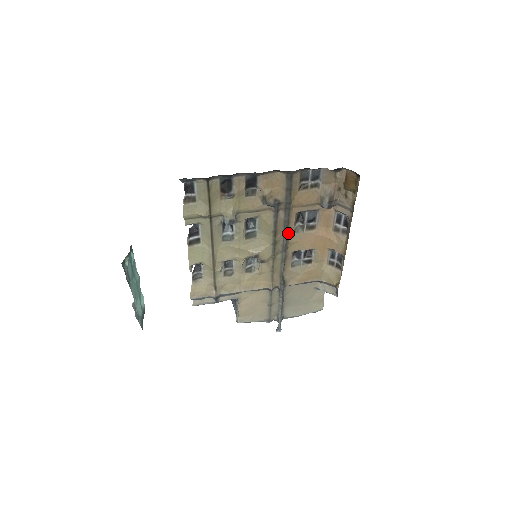
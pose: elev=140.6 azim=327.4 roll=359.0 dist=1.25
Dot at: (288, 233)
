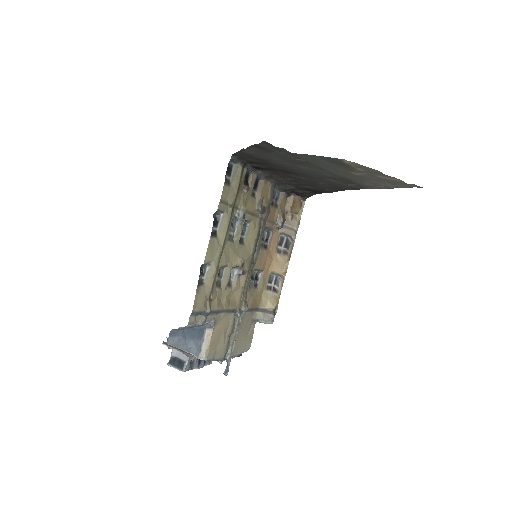
Dot at: (259, 246)
